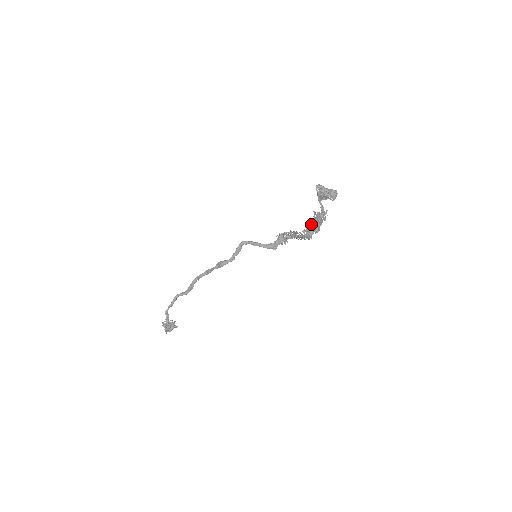
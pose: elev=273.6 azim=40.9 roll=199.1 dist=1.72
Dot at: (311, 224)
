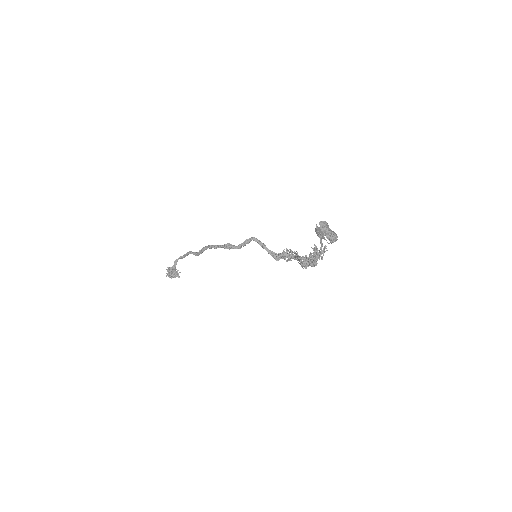
Dot at: (310, 255)
